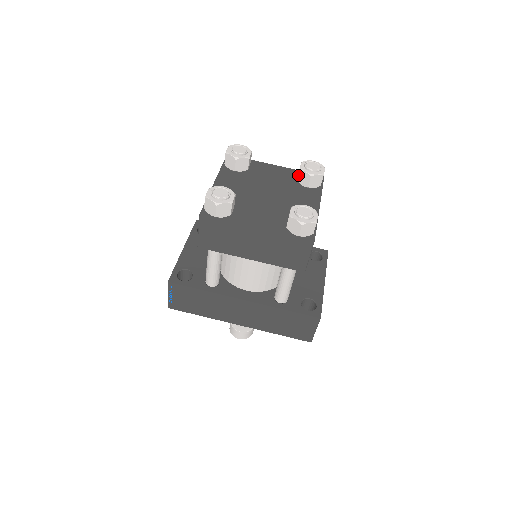
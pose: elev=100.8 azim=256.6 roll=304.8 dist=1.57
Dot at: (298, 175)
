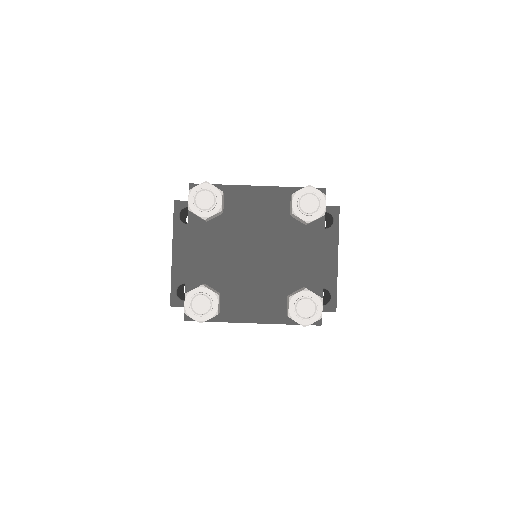
Dot at: (291, 214)
